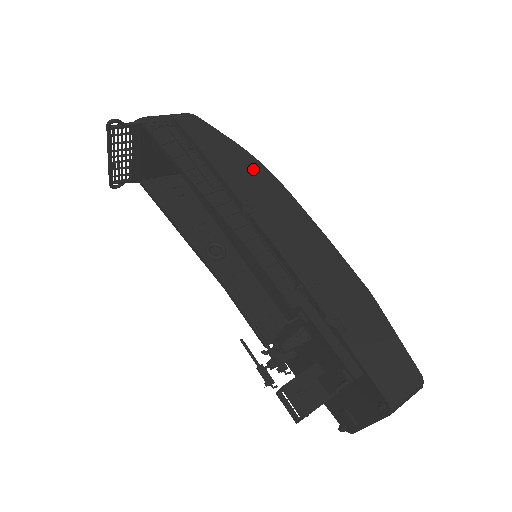
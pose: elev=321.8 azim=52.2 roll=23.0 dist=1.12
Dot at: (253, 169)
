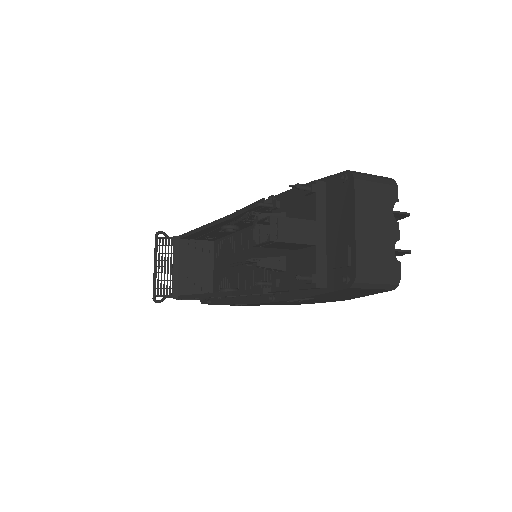
Dot at: occluded
